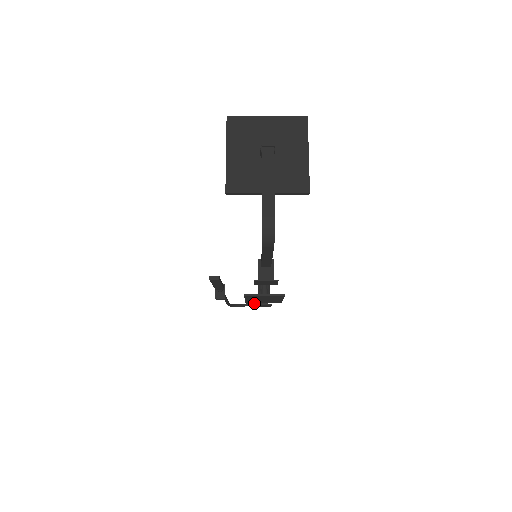
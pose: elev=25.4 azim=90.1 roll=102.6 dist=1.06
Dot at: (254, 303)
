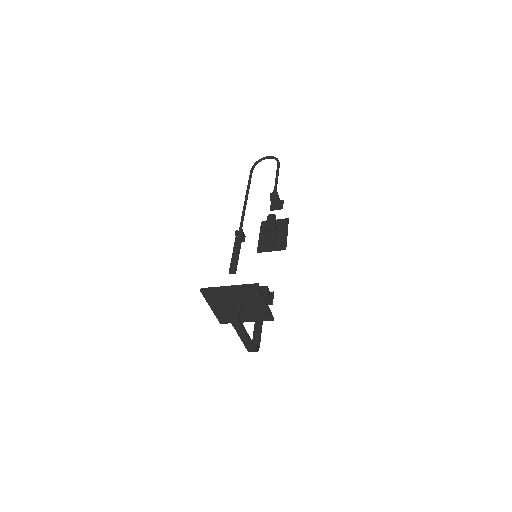
Dot at: (273, 158)
